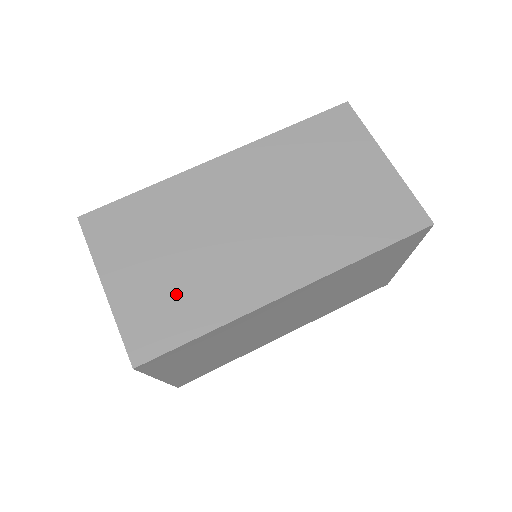
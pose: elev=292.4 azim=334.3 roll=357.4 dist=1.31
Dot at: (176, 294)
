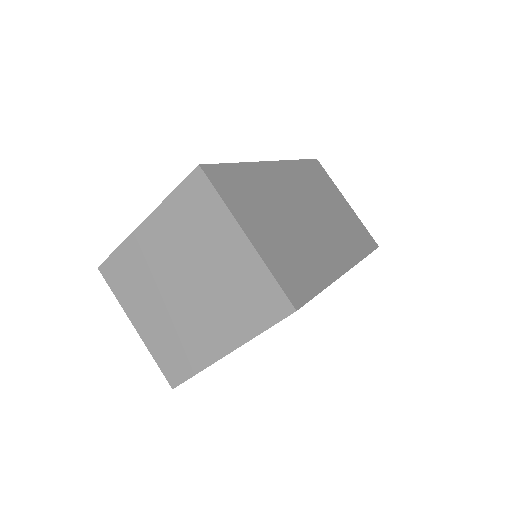
Dot at: (295, 255)
